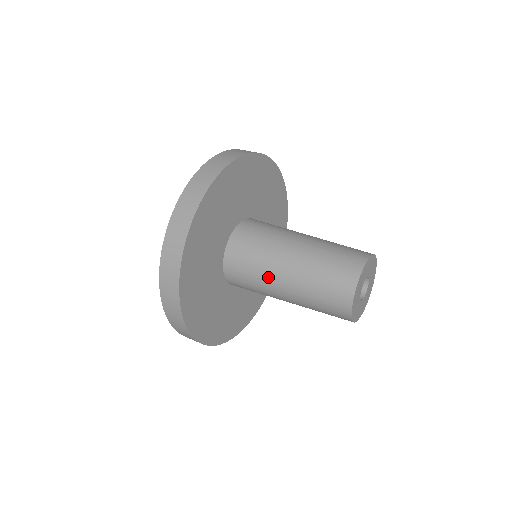
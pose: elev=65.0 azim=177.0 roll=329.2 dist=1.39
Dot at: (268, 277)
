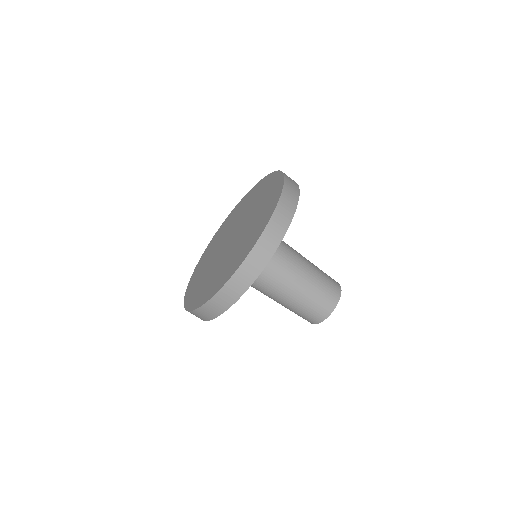
Dot at: (284, 277)
